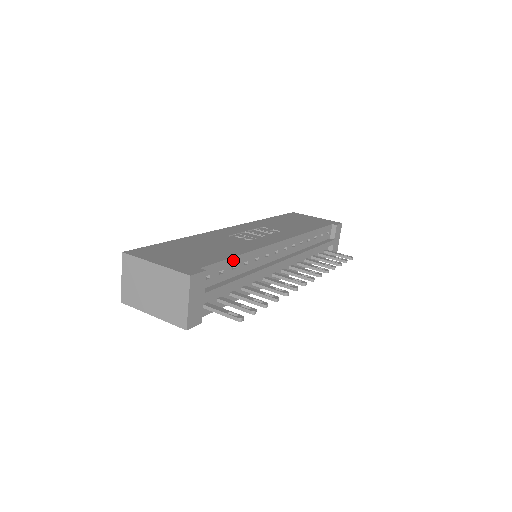
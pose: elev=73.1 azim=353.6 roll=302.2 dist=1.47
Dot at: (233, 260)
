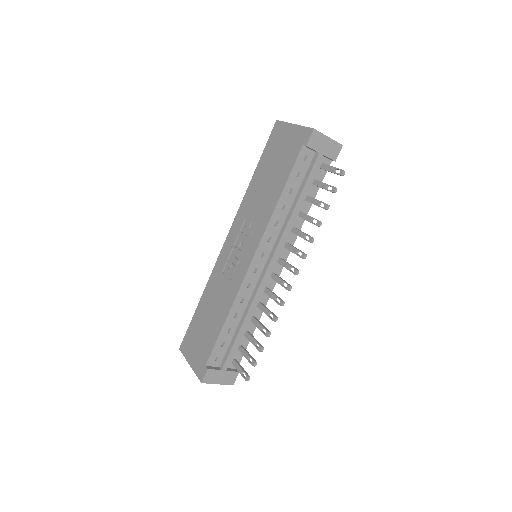
Dot at: (223, 331)
